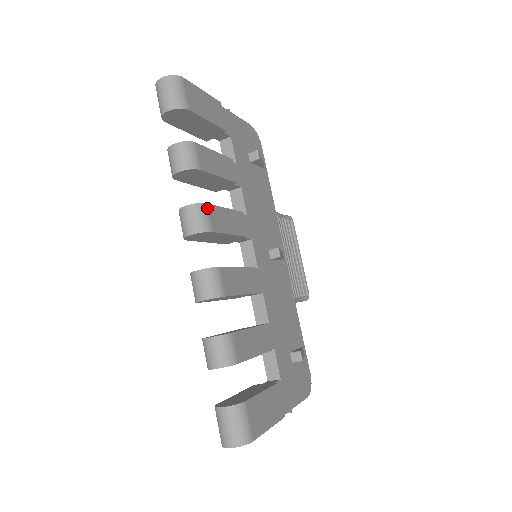
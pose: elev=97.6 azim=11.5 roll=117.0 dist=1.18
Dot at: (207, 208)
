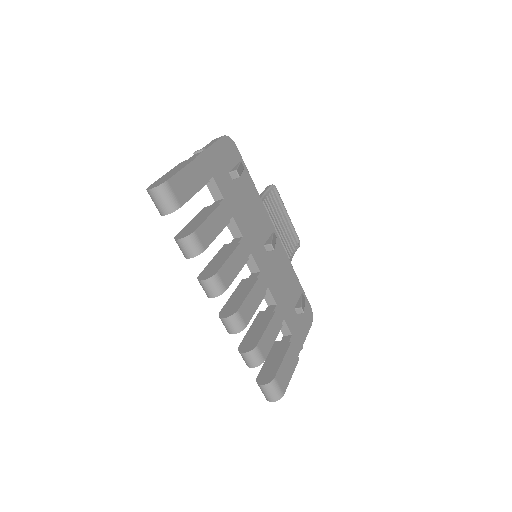
Dot at: (218, 276)
